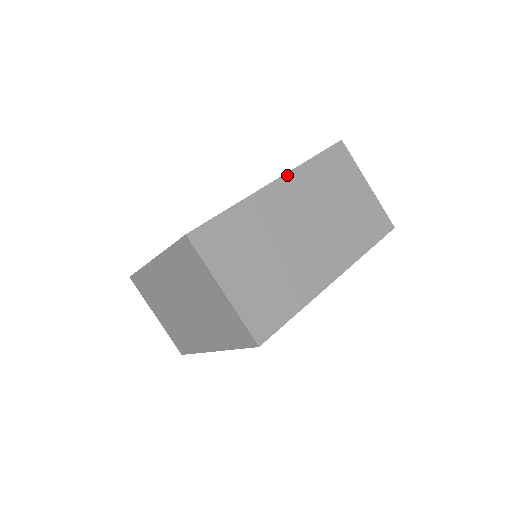
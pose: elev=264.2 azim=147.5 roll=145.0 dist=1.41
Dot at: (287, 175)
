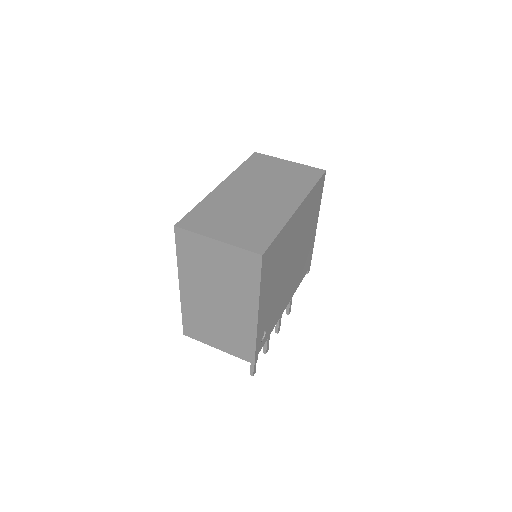
Dot at: (227, 179)
